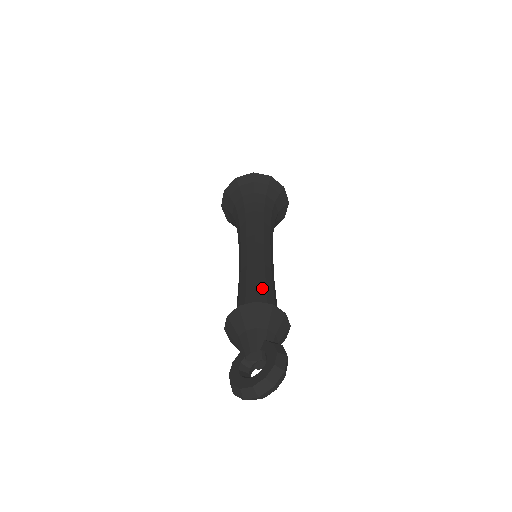
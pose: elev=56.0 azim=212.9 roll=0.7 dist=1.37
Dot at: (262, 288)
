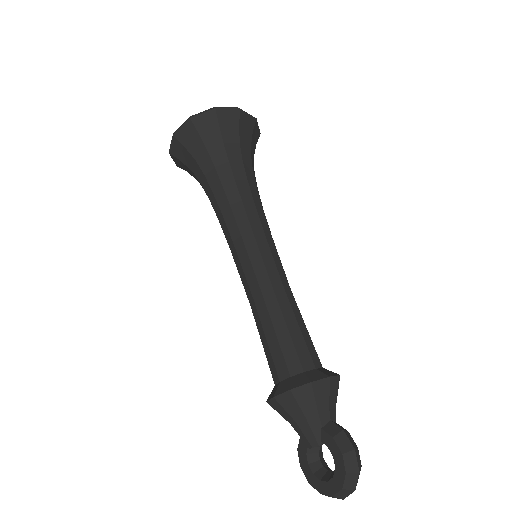
Dot at: (287, 342)
